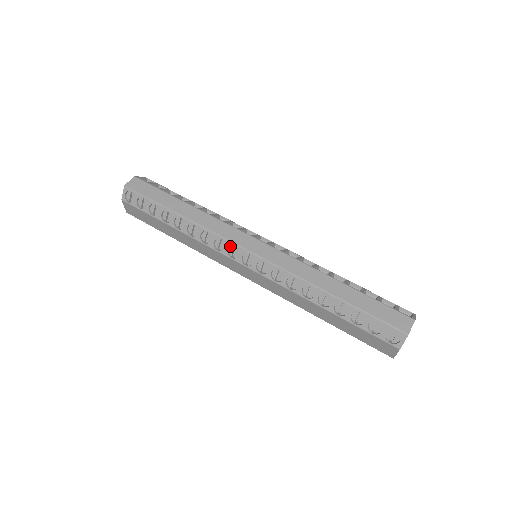
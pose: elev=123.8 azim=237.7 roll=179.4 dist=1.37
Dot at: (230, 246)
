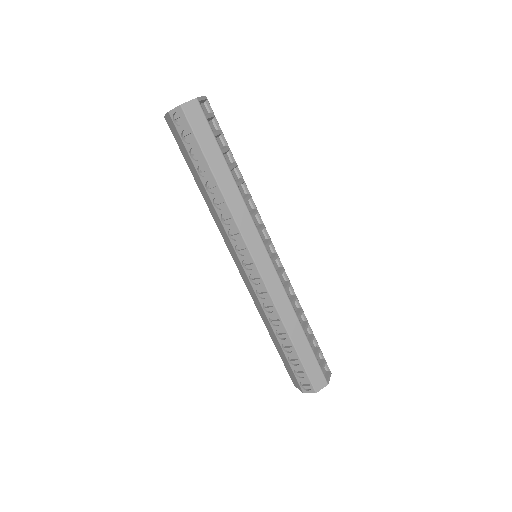
Dot at: (242, 243)
